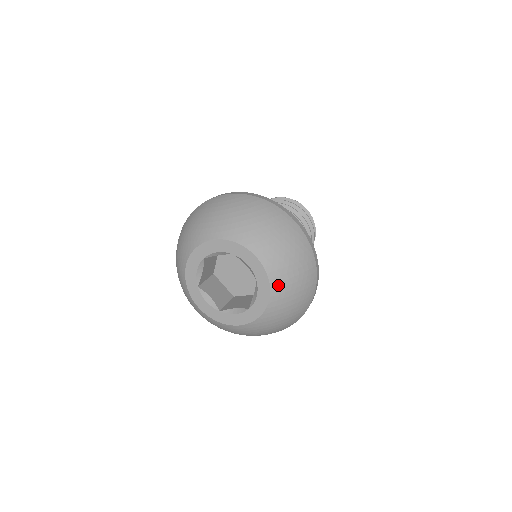
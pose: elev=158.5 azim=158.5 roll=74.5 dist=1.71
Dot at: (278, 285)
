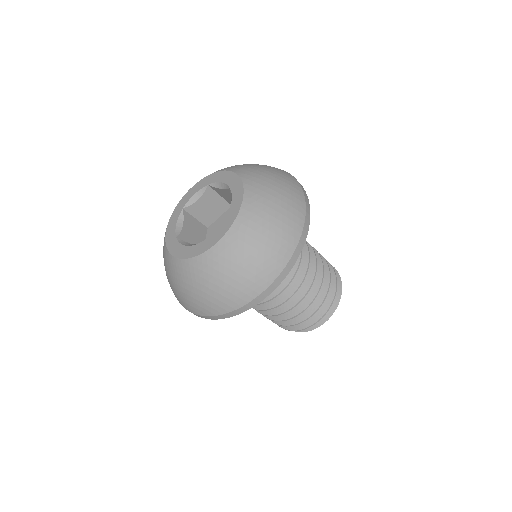
Dot at: (237, 234)
